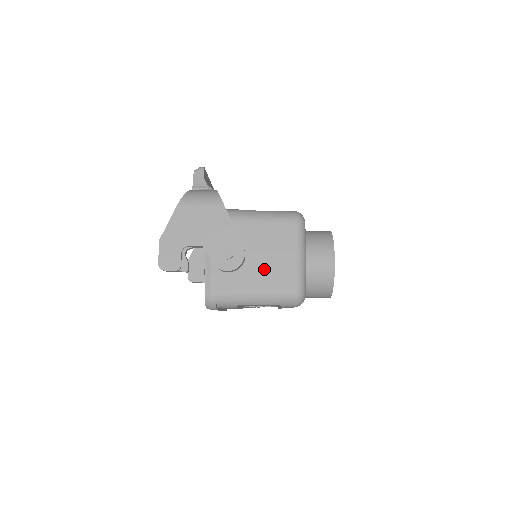
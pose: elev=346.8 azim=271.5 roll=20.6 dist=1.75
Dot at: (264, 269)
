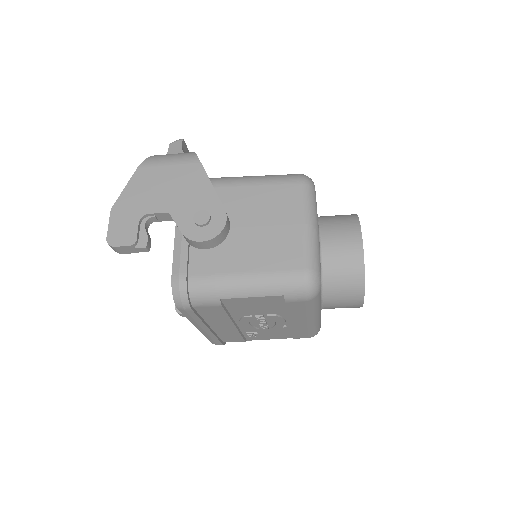
Dot at: (257, 243)
